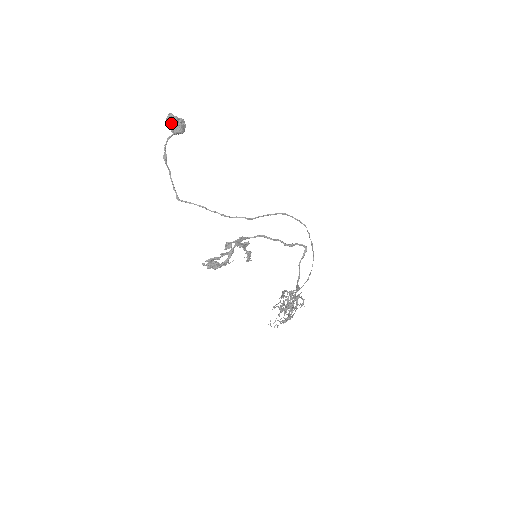
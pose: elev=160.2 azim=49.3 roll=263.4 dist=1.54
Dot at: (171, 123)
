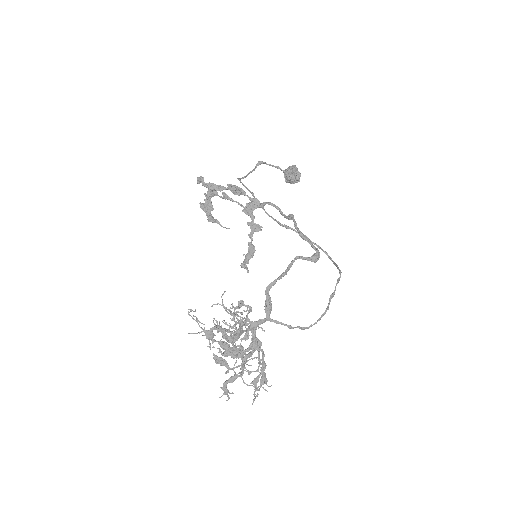
Dot at: (289, 168)
